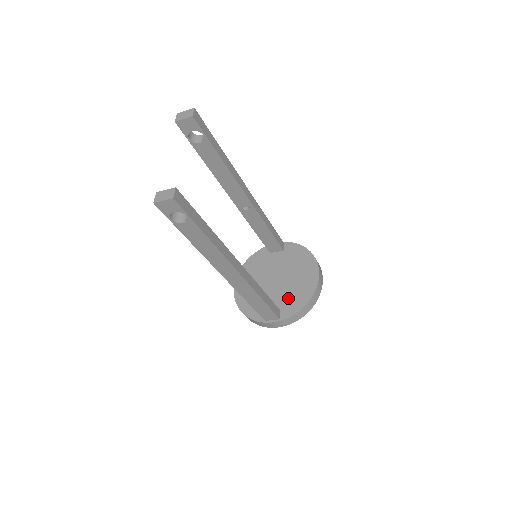
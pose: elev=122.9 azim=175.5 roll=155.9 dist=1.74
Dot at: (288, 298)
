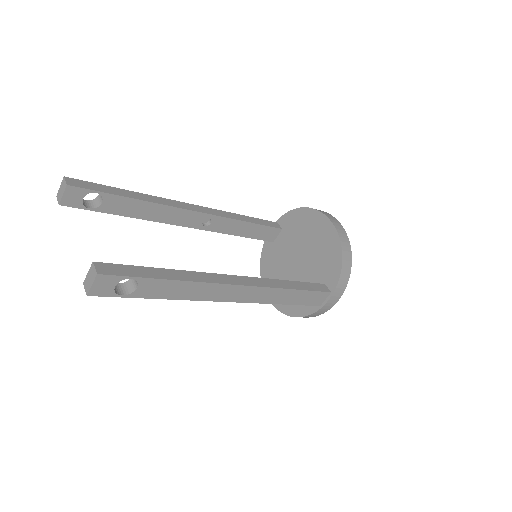
Dot at: (322, 266)
